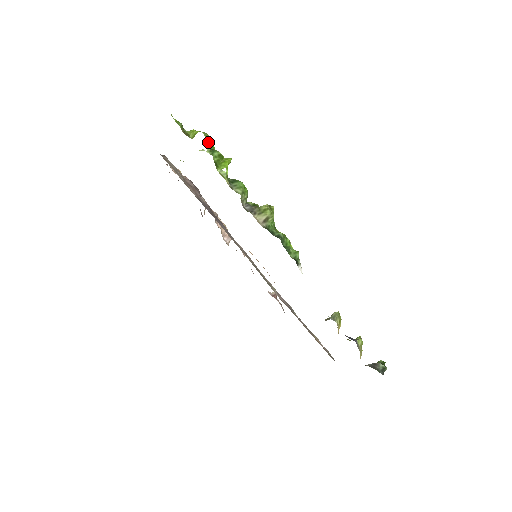
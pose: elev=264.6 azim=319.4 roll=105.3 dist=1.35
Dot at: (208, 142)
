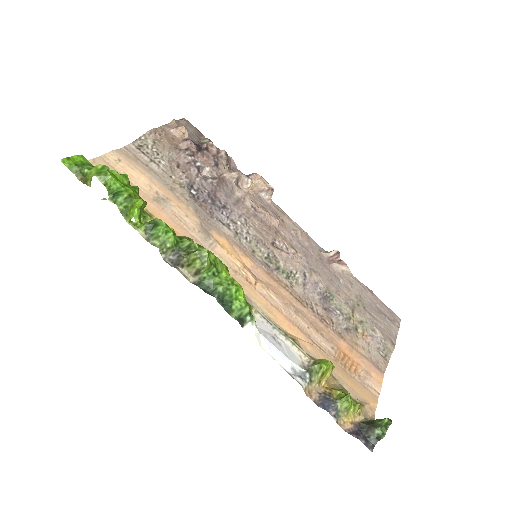
Dot at: (109, 185)
